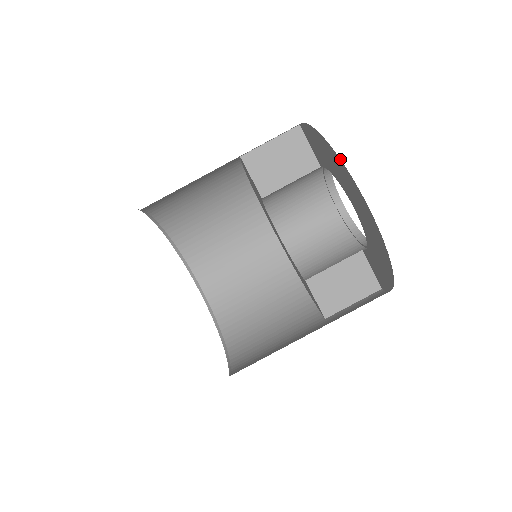
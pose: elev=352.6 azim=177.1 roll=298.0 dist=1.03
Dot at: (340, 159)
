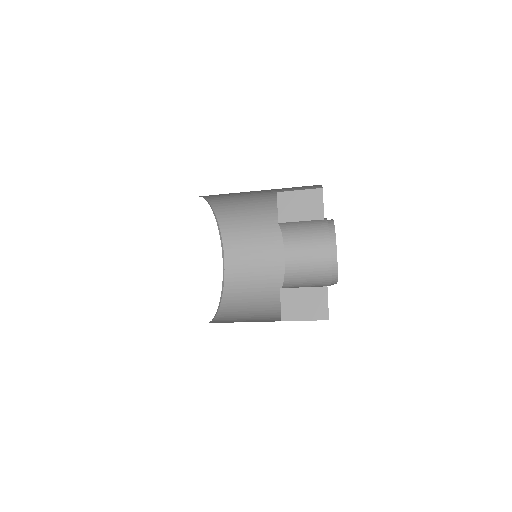
Dot at: occluded
